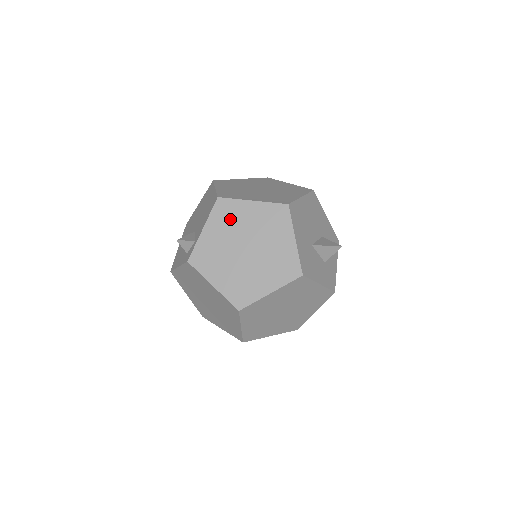
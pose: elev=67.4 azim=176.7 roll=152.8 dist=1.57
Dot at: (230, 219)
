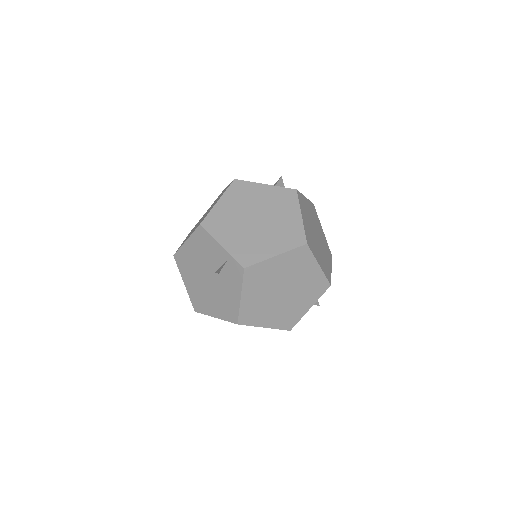
Dot at: (224, 222)
